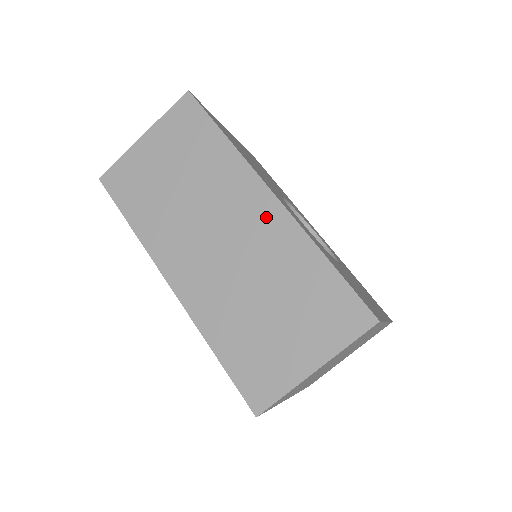
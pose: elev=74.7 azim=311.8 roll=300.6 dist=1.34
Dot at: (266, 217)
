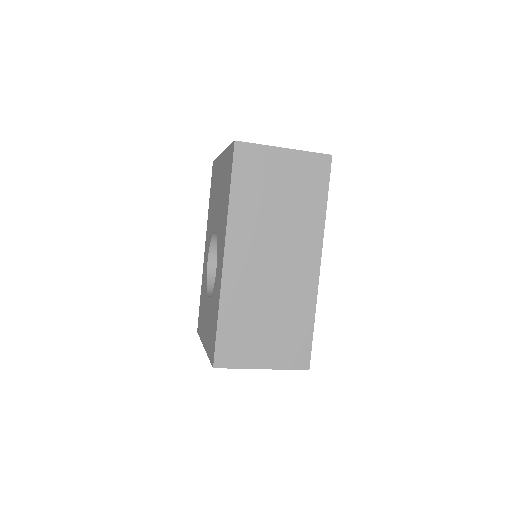
Dot at: (307, 273)
